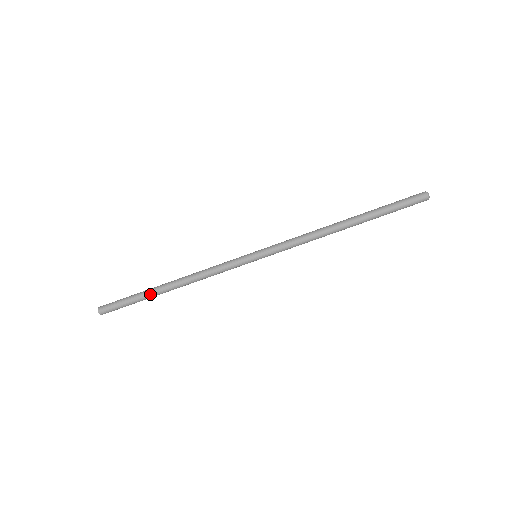
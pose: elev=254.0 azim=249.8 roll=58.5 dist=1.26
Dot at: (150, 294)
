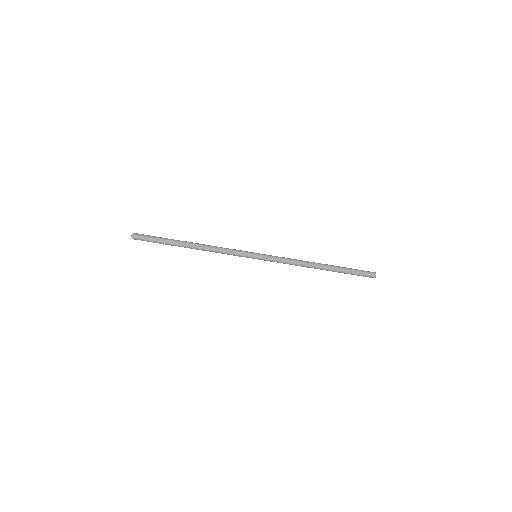
Dot at: (175, 243)
